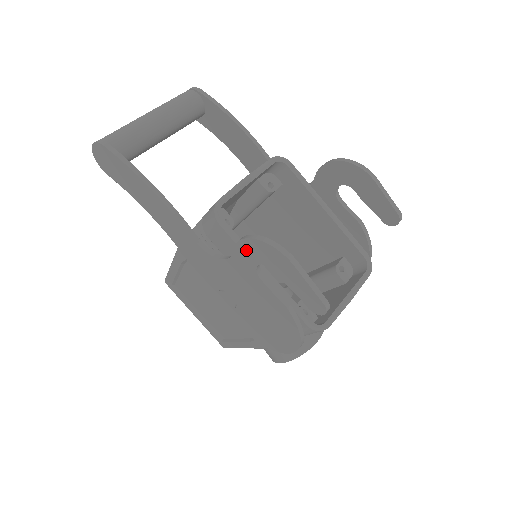
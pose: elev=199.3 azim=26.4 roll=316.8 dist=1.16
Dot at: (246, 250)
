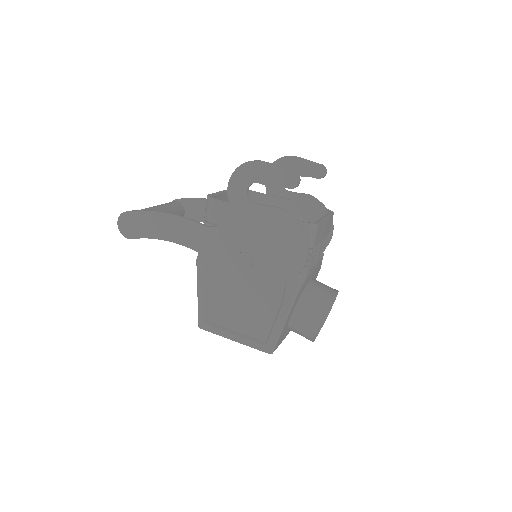
Dot at: (235, 187)
